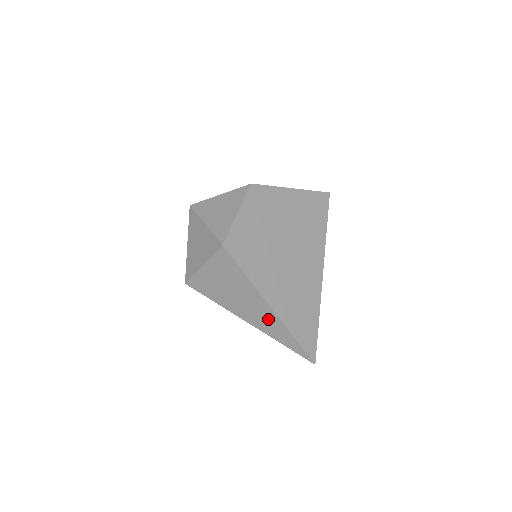
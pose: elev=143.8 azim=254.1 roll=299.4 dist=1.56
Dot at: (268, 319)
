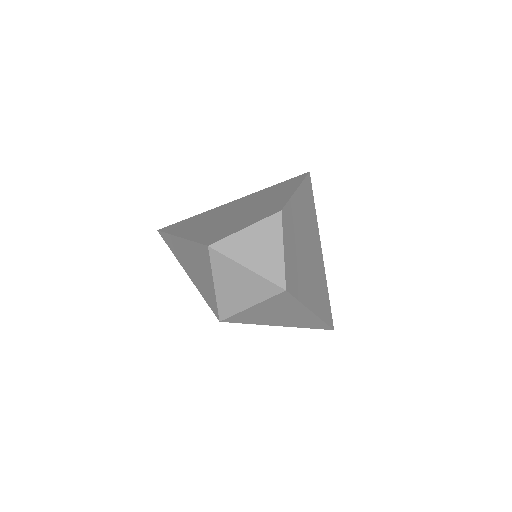
Dot at: (305, 320)
